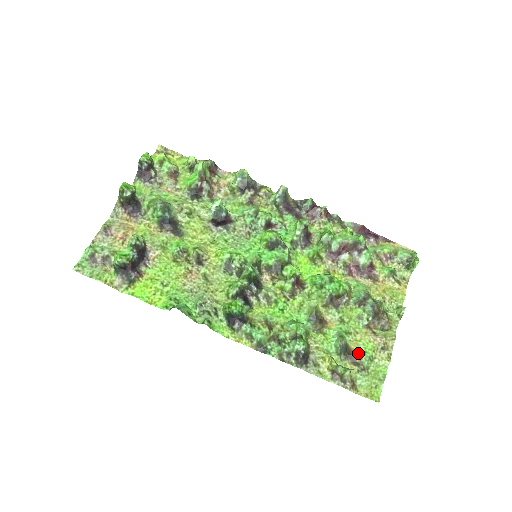
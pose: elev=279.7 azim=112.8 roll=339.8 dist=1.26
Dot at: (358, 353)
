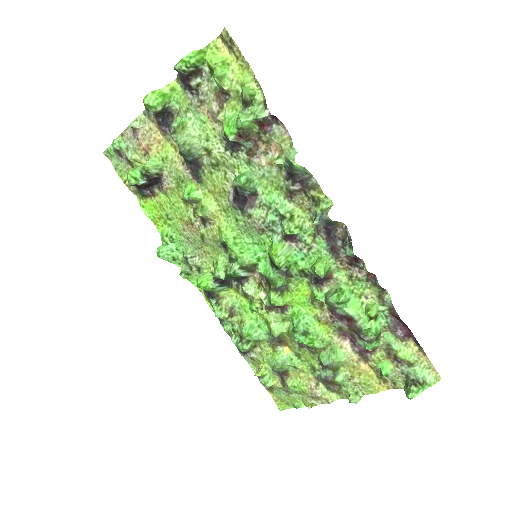
Dot at: (290, 382)
